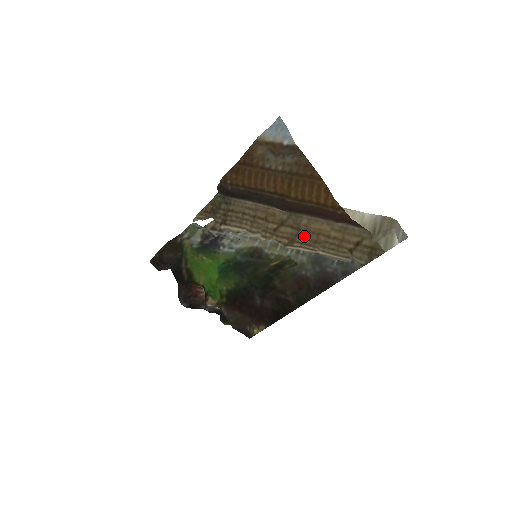
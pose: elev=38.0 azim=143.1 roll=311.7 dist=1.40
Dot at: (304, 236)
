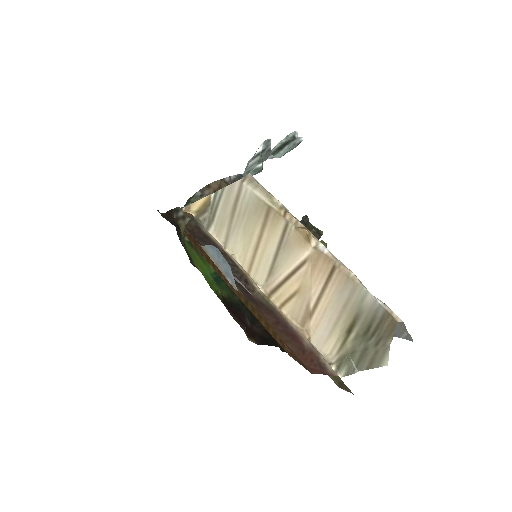
Dot at: occluded
